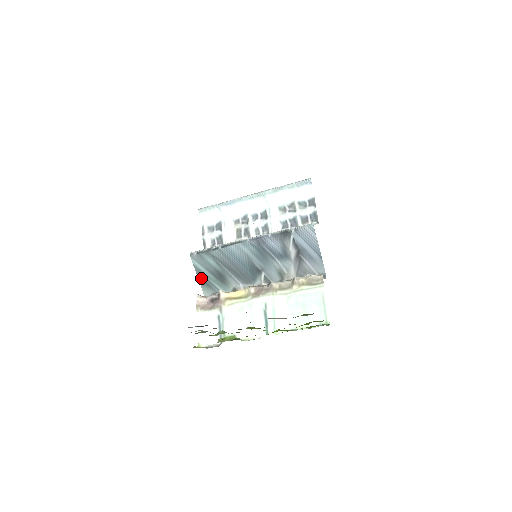
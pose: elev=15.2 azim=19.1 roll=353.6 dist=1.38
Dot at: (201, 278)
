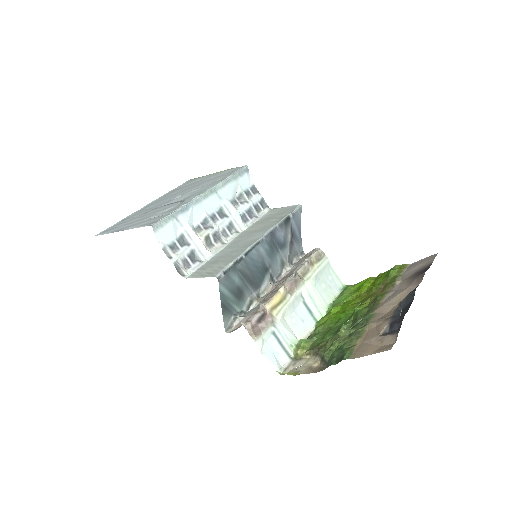
Dot at: (224, 305)
